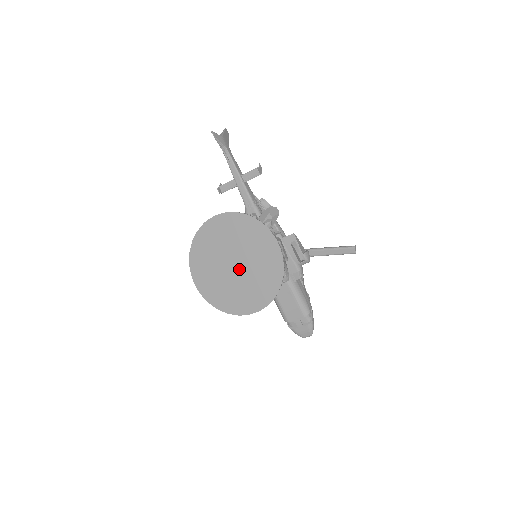
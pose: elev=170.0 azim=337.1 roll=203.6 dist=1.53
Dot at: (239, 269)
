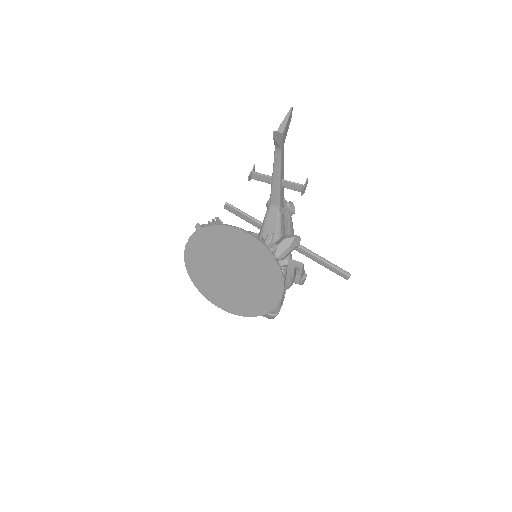
Dot at: (235, 279)
